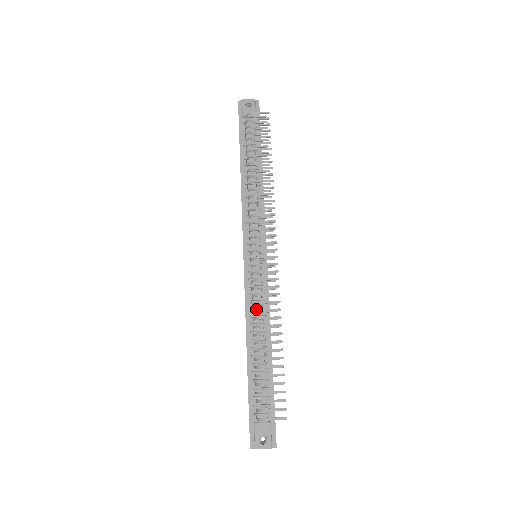
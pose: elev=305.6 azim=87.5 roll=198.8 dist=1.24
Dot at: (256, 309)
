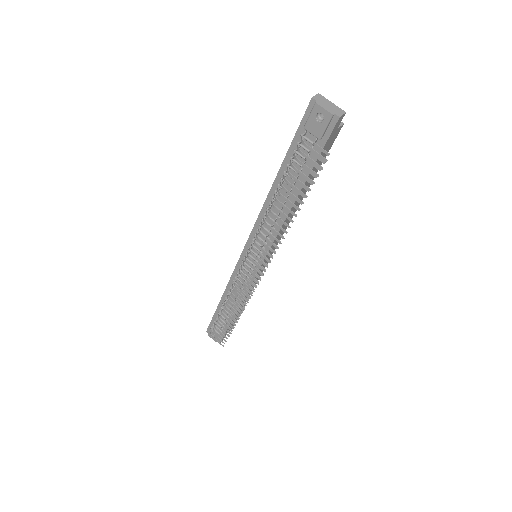
Dot at: (235, 288)
